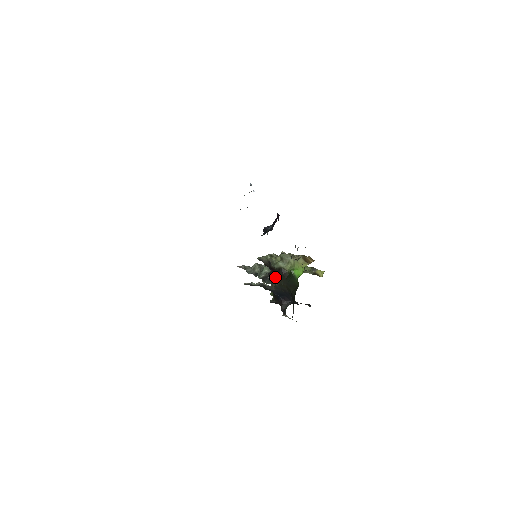
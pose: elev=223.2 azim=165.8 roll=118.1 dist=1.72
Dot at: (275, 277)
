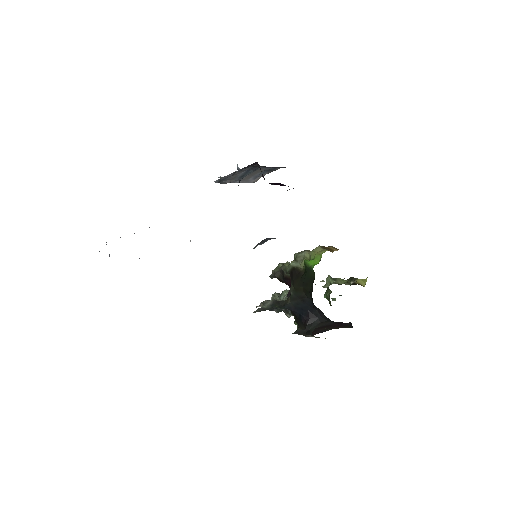
Dot at: occluded
